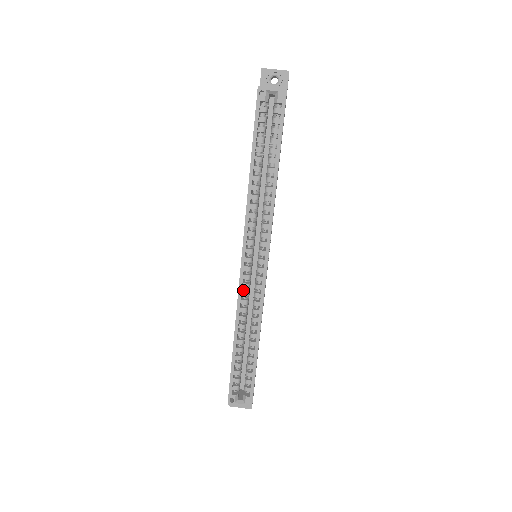
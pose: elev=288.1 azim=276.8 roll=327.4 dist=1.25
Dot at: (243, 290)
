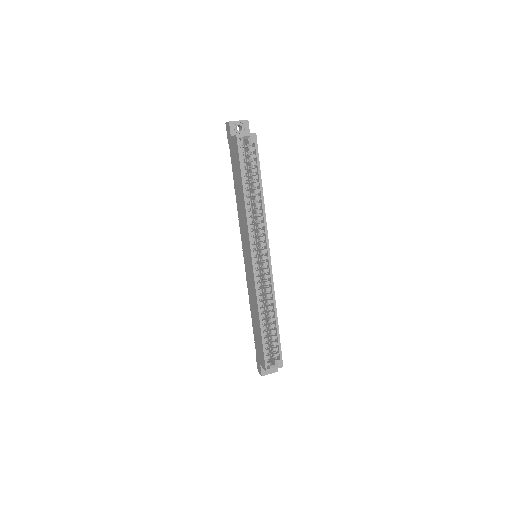
Dot at: (256, 283)
